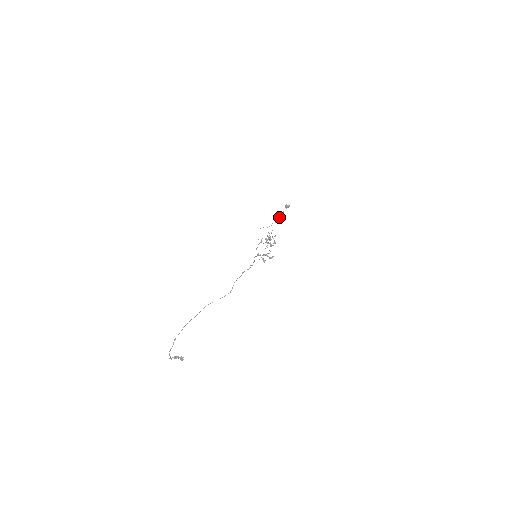
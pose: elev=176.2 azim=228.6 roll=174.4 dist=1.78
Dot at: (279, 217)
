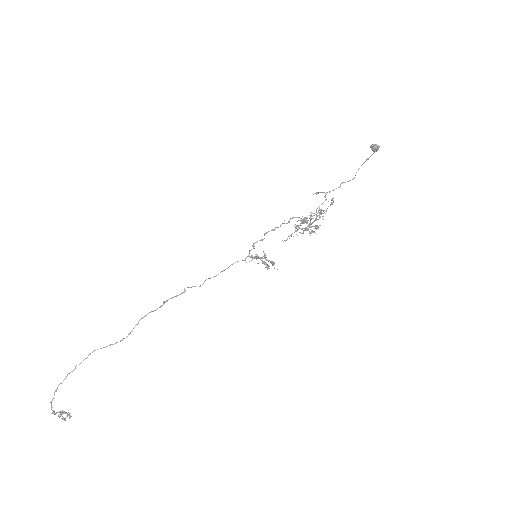
Dot at: occluded
